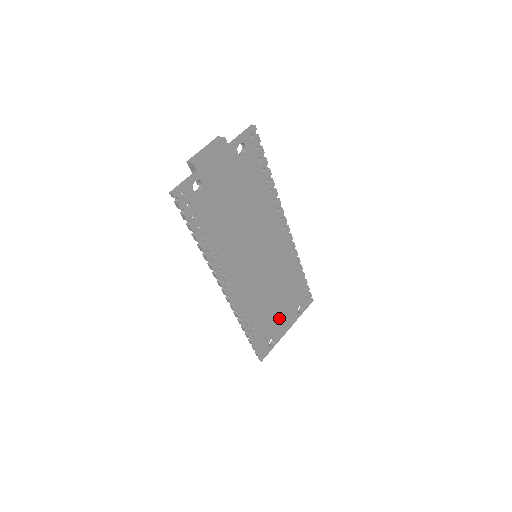
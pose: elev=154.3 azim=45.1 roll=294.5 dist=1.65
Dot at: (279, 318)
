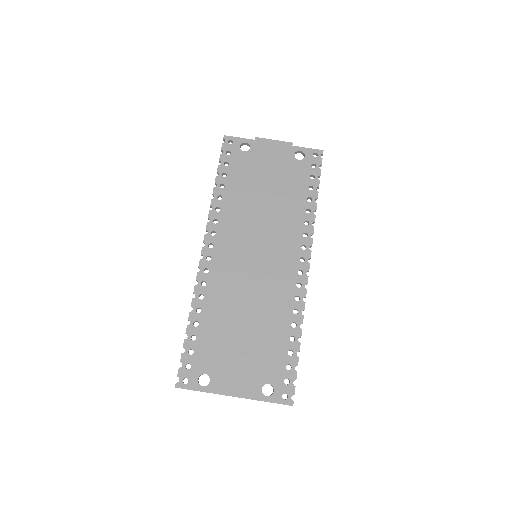
Dot at: (233, 360)
